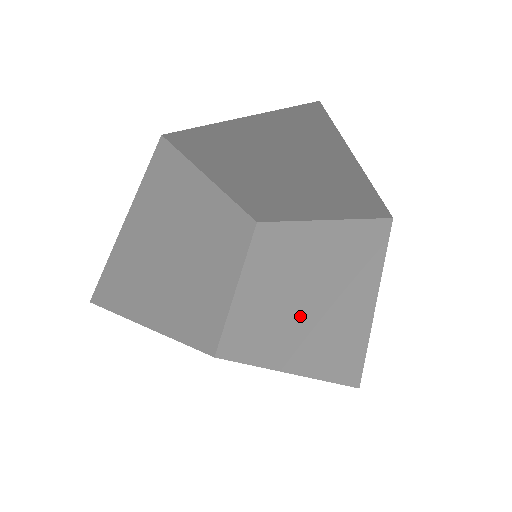
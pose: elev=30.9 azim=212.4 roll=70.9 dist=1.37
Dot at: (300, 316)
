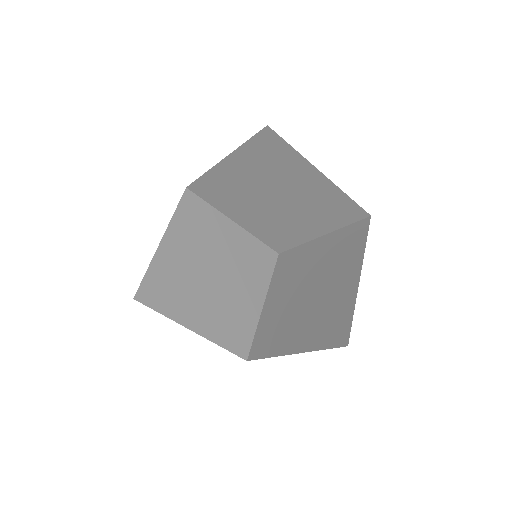
Dot at: (307, 309)
